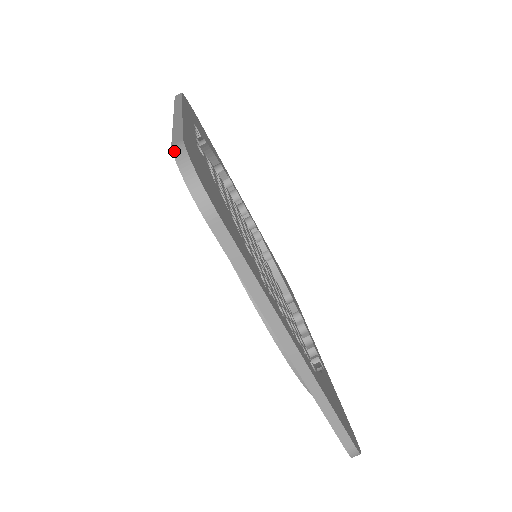
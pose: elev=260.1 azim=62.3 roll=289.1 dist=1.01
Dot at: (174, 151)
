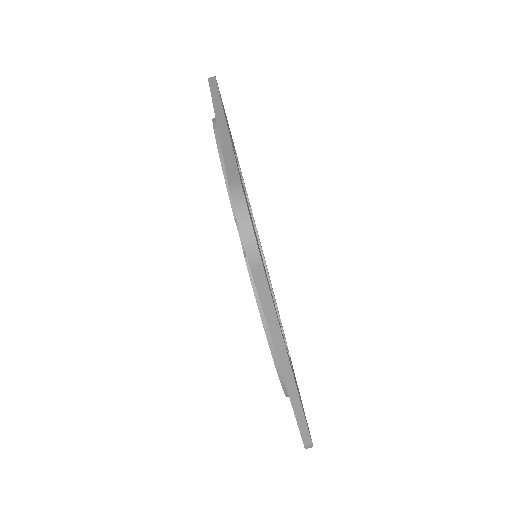
Dot at: (232, 193)
